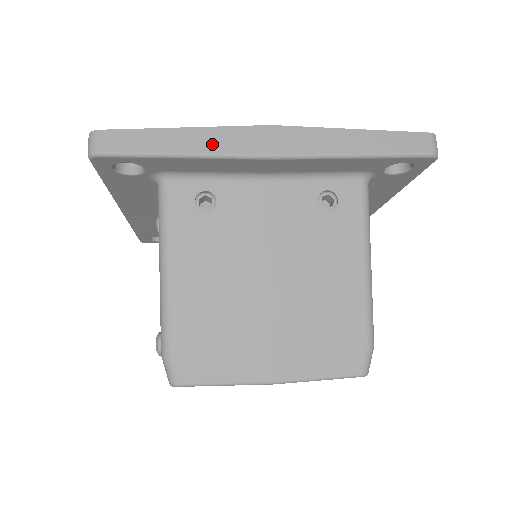
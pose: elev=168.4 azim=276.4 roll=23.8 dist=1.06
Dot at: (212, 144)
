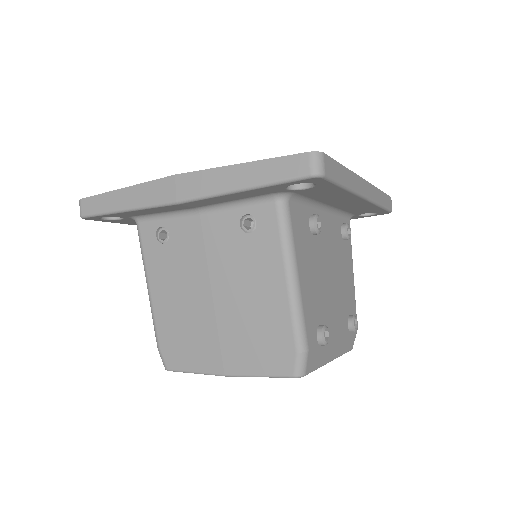
Dot at: (139, 199)
